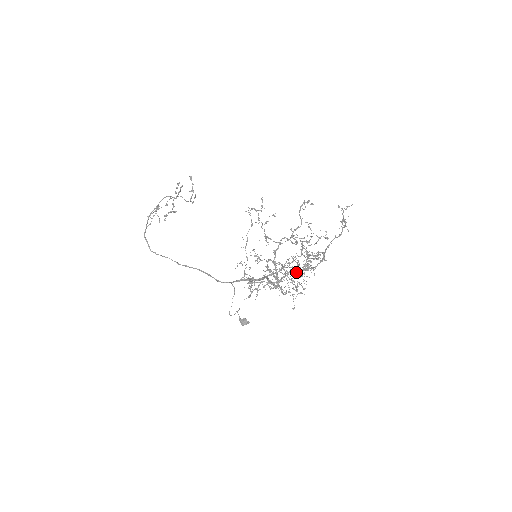
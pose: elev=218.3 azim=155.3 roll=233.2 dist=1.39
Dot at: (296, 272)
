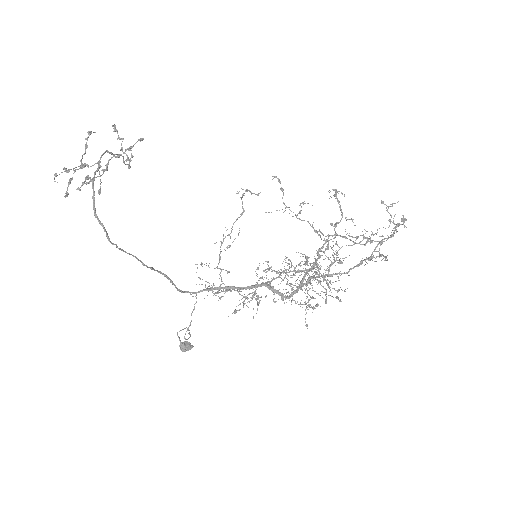
Dot at: occluded
